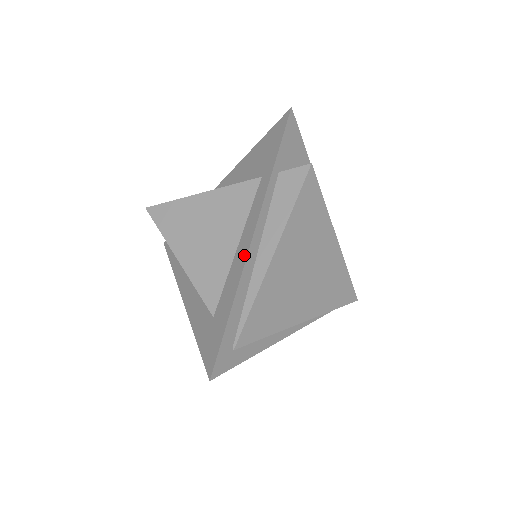
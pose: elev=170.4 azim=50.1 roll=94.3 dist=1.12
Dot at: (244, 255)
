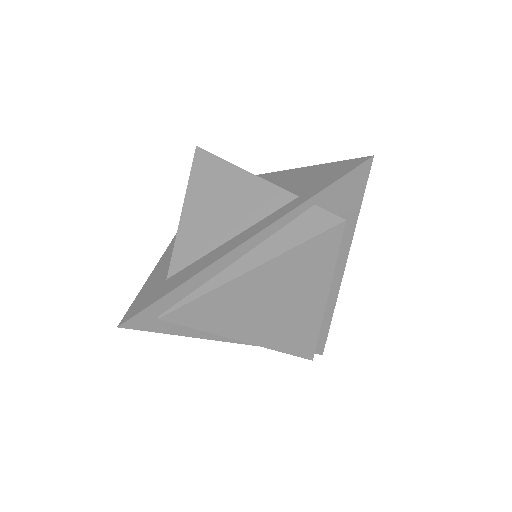
Dot at: (226, 251)
